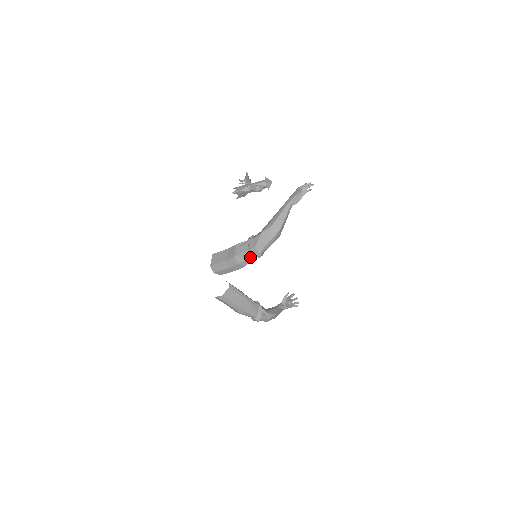
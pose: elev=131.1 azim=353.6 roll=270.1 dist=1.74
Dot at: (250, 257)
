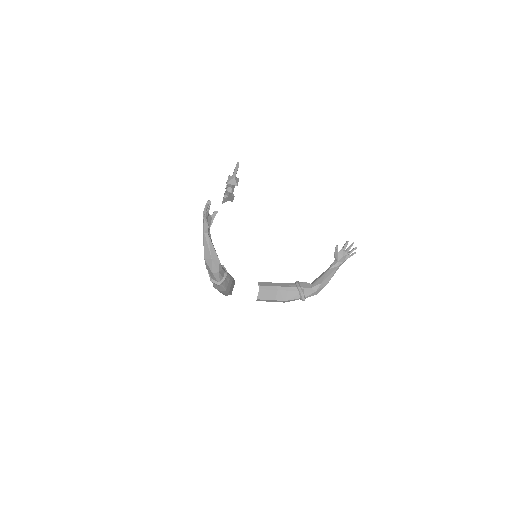
Dot at: (219, 286)
